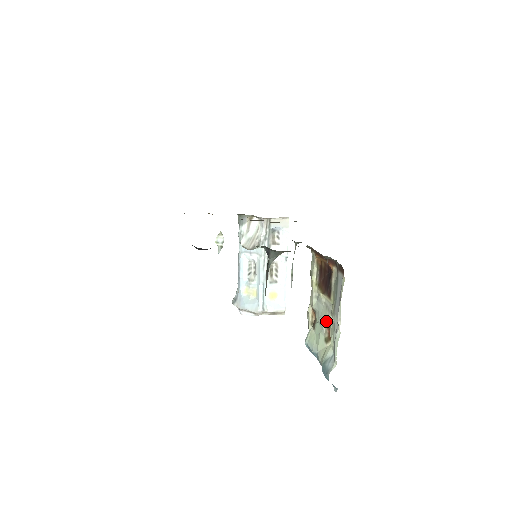
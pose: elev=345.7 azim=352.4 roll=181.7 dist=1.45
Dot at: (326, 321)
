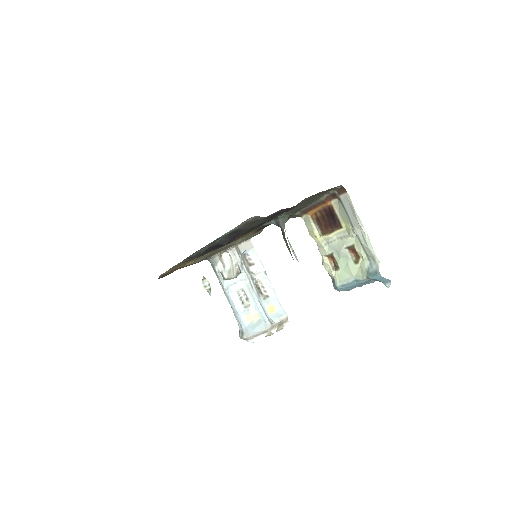
Dot at: (347, 248)
